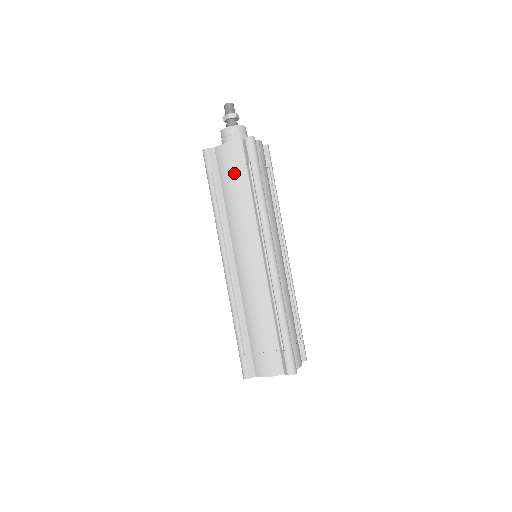
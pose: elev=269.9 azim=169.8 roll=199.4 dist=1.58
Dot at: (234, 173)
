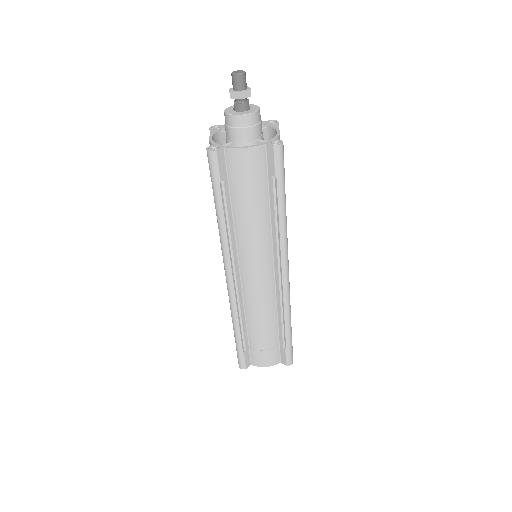
Dot at: (252, 186)
